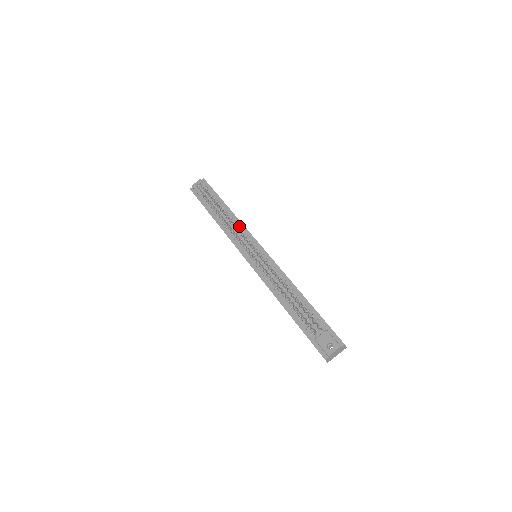
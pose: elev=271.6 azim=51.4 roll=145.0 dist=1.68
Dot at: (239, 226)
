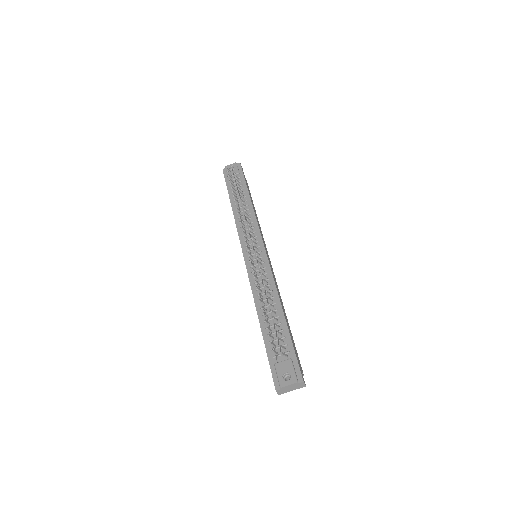
Dot at: (252, 220)
